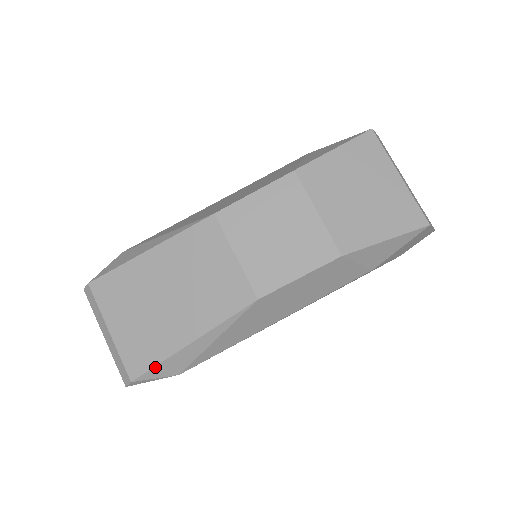
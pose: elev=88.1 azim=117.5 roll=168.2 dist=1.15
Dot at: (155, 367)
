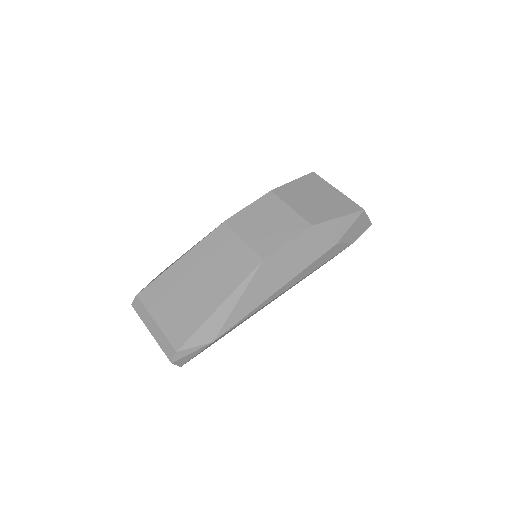
Dot at: (195, 333)
